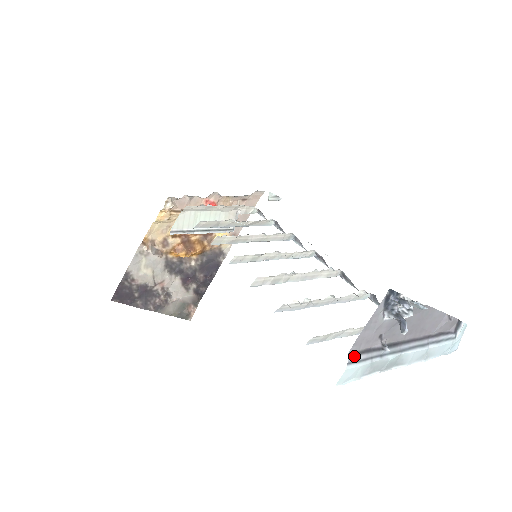
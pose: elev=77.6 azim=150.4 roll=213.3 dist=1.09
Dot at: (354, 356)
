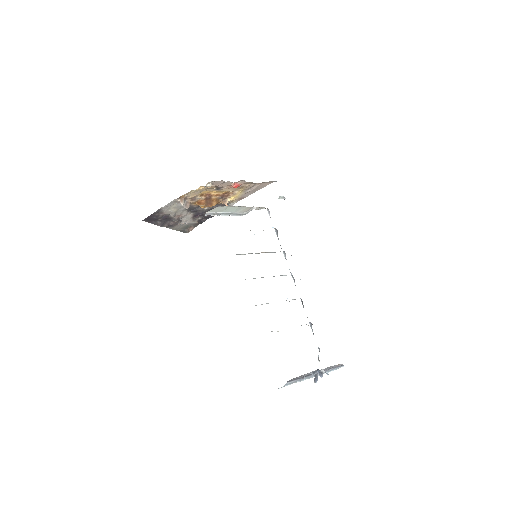
Dot at: (289, 382)
